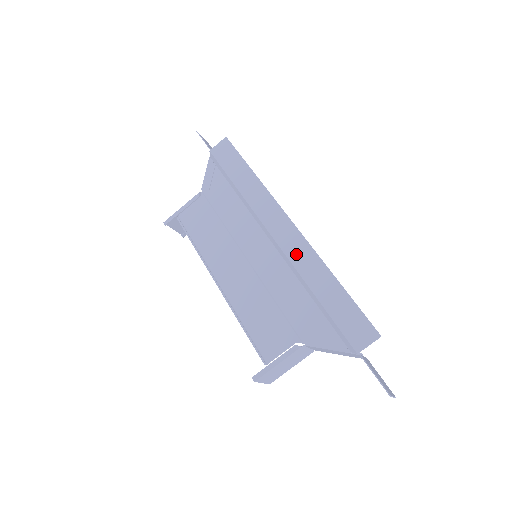
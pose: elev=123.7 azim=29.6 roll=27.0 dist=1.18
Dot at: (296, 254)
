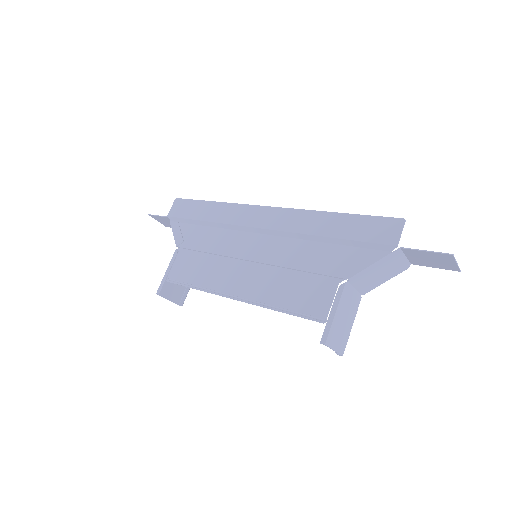
Dot at: (289, 223)
